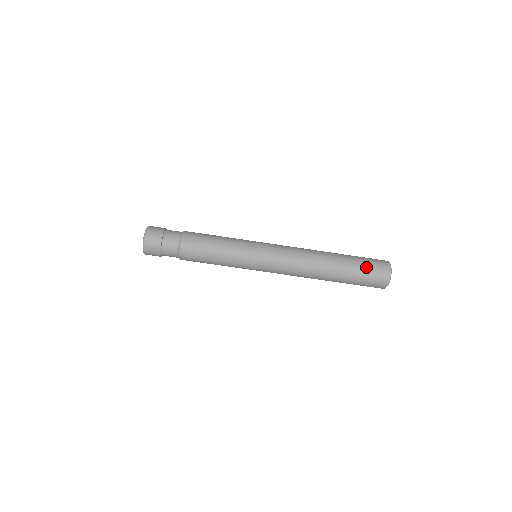
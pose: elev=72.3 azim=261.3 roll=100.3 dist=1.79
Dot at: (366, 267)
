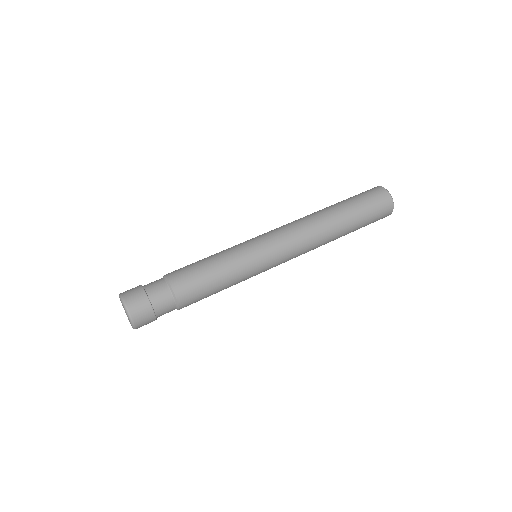
Dot at: (357, 195)
